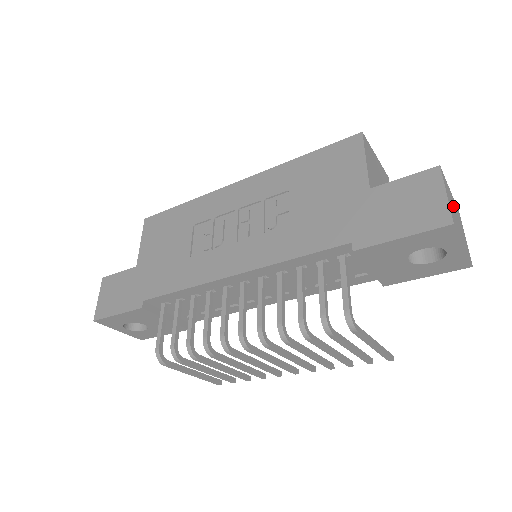
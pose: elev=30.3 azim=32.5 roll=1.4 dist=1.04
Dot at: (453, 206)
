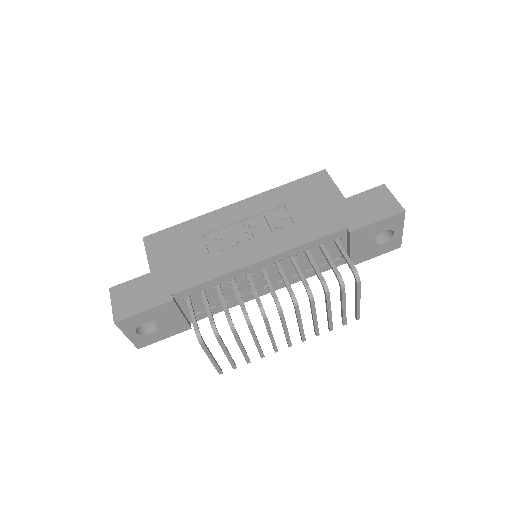
Dot at: occluded
